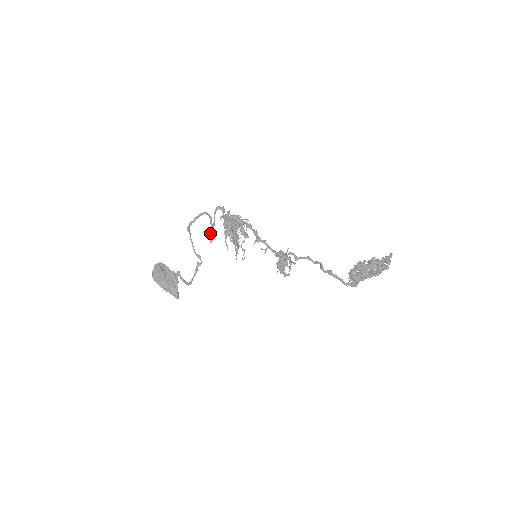
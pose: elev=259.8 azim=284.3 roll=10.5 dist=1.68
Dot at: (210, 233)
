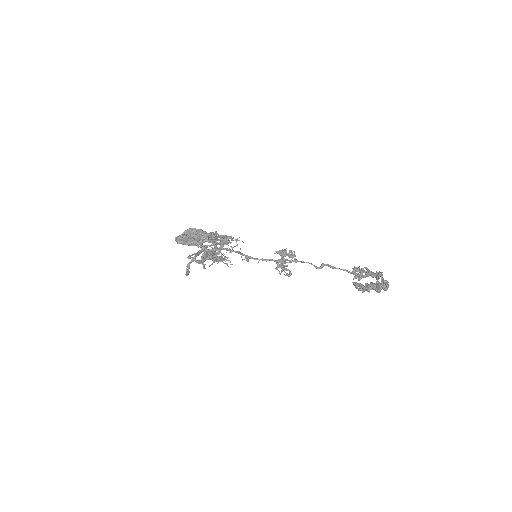
Dot at: (200, 253)
